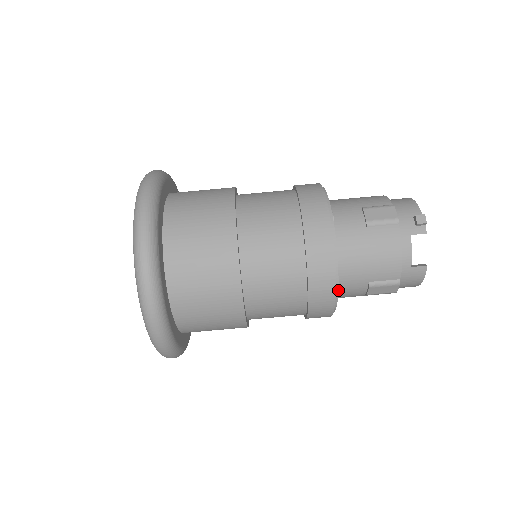
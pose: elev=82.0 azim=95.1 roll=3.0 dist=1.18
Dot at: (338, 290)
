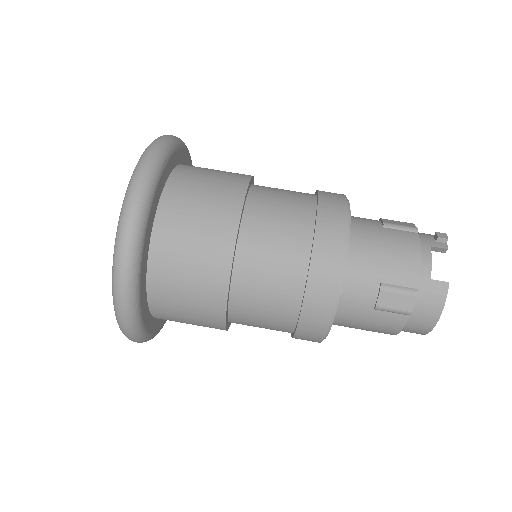
Dot at: (343, 287)
